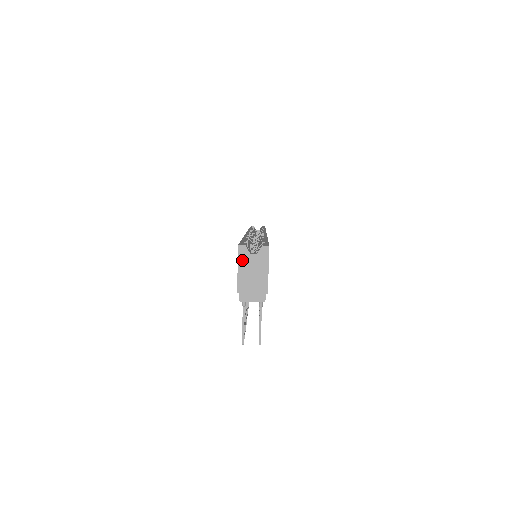
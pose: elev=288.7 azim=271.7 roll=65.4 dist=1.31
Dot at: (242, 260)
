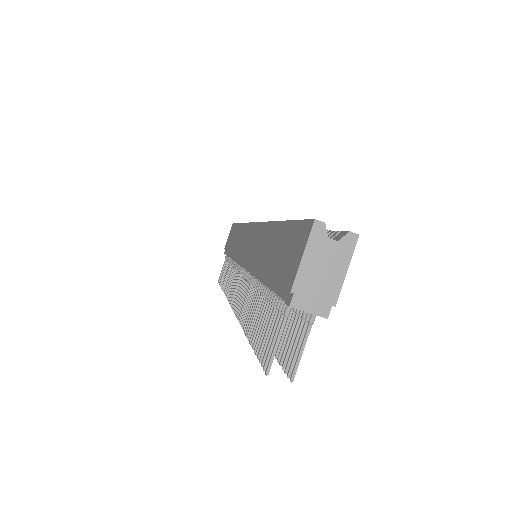
Dot at: (313, 244)
